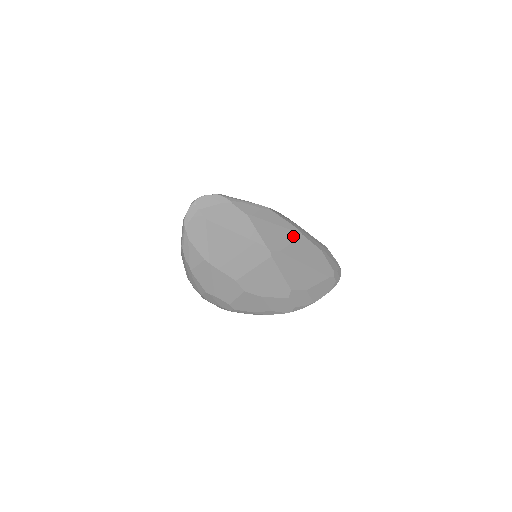
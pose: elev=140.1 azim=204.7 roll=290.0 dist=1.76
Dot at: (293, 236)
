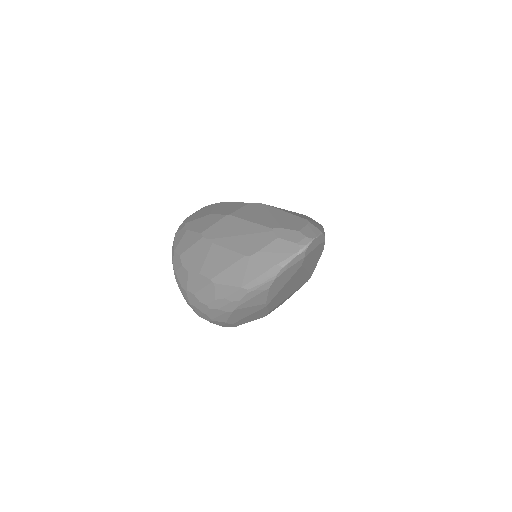
Dot at: occluded
